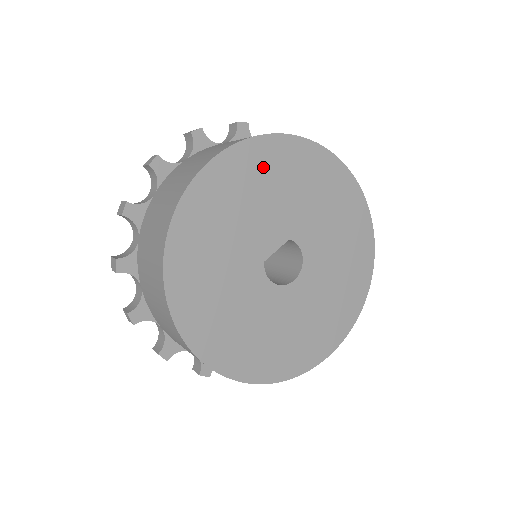
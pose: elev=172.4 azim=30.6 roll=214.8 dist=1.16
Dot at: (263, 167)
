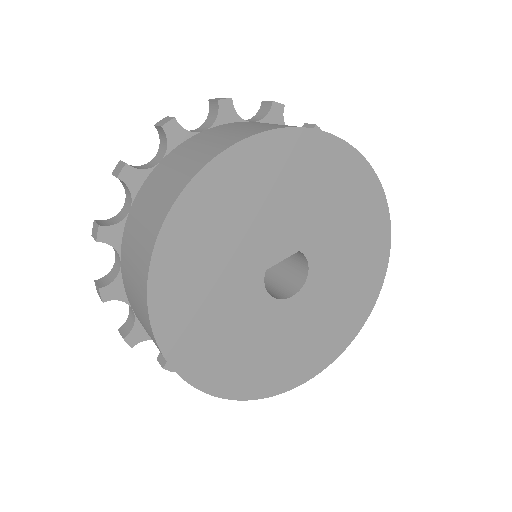
Dot at: (292, 164)
